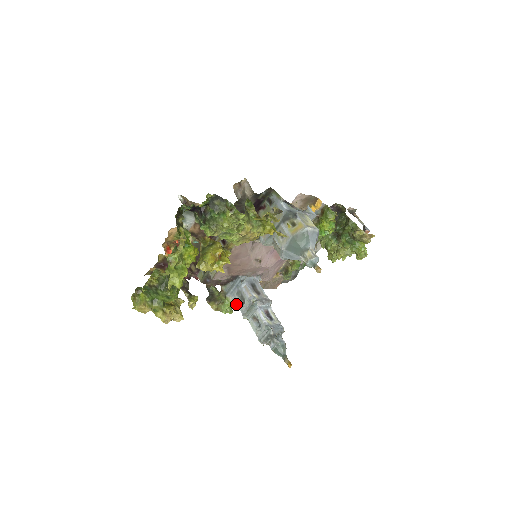
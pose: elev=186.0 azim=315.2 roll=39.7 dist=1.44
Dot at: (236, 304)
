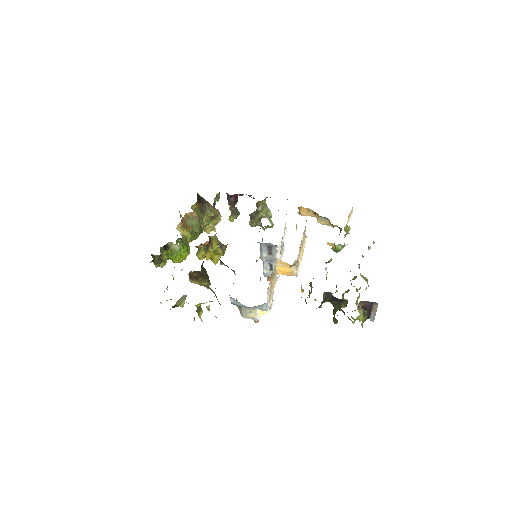
Dot at: occluded
